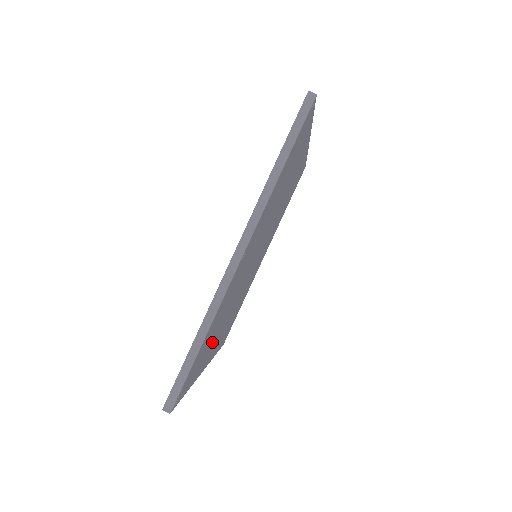
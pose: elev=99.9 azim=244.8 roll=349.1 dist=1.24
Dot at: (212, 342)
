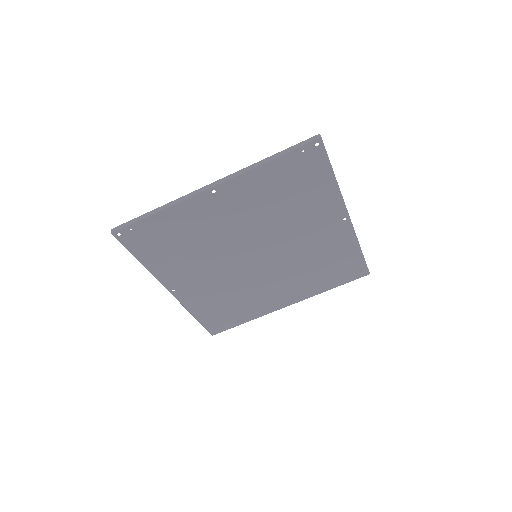
Dot at: (178, 259)
